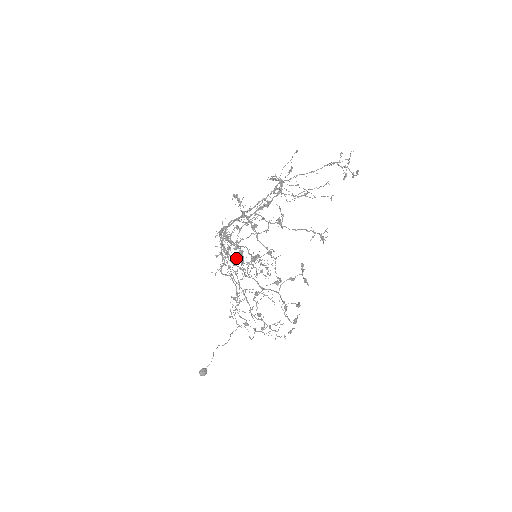
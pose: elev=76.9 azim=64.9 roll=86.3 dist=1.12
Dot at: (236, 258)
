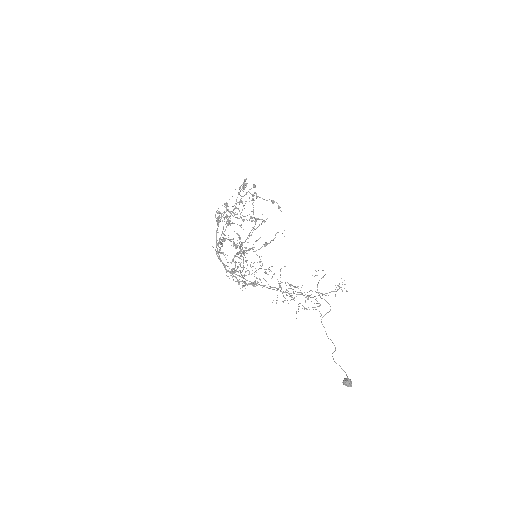
Dot at: (223, 234)
